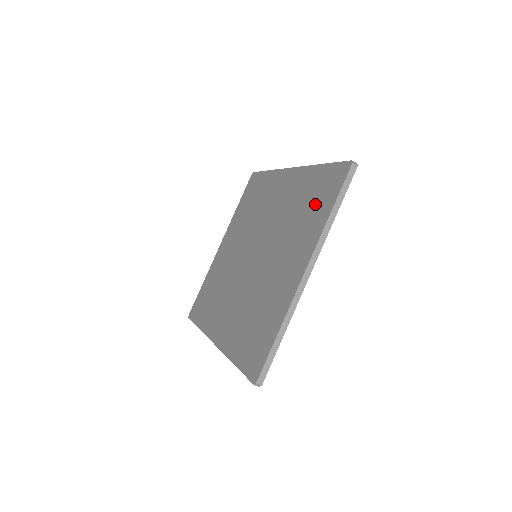
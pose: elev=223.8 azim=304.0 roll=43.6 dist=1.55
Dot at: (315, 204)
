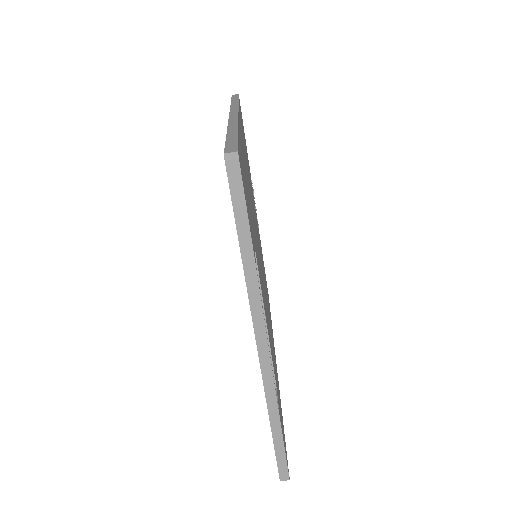
Dot at: occluded
